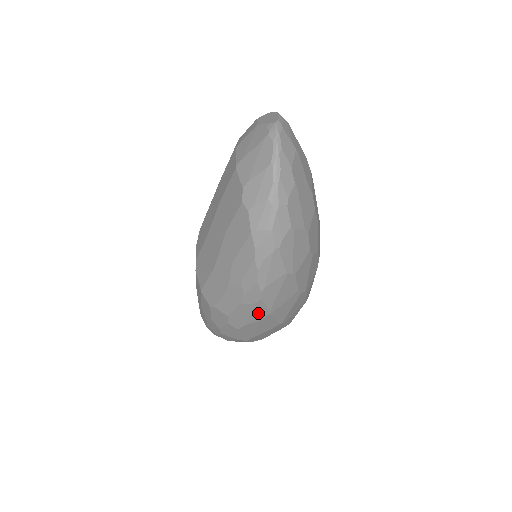
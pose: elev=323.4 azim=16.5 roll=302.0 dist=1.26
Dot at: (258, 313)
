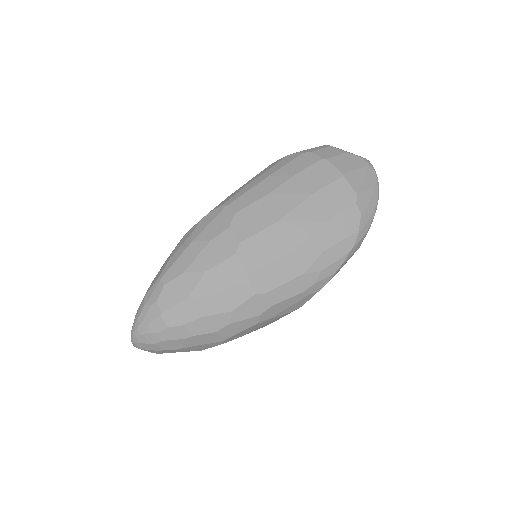
Dot at: (296, 305)
